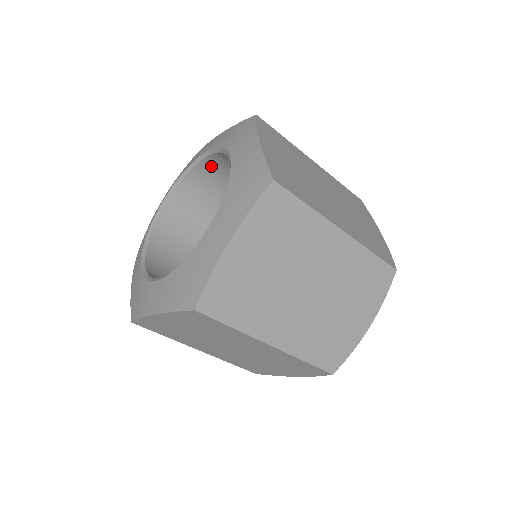
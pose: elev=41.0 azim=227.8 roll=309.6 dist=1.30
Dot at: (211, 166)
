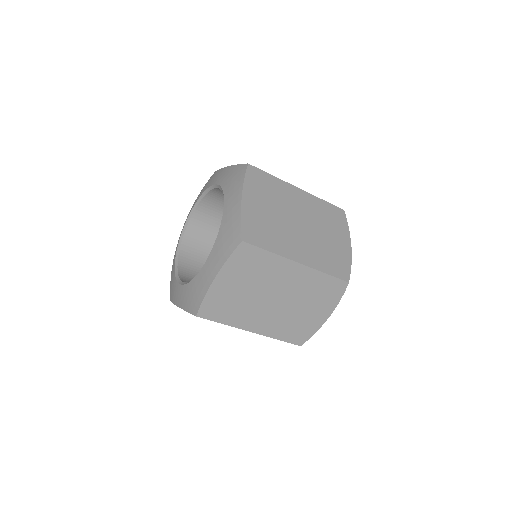
Dot at: (221, 191)
